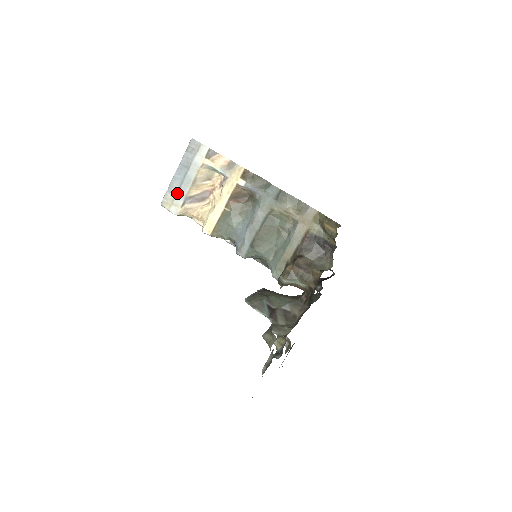
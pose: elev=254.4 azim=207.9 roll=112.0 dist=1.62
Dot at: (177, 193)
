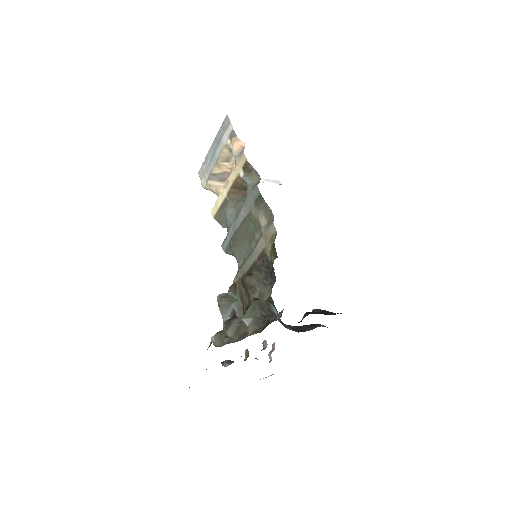
Dot at: (208, 167)
